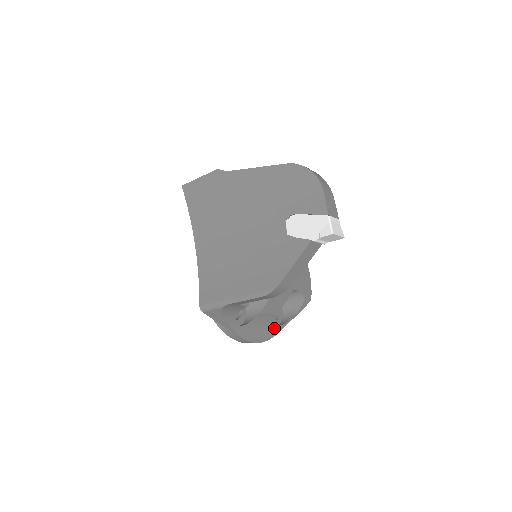
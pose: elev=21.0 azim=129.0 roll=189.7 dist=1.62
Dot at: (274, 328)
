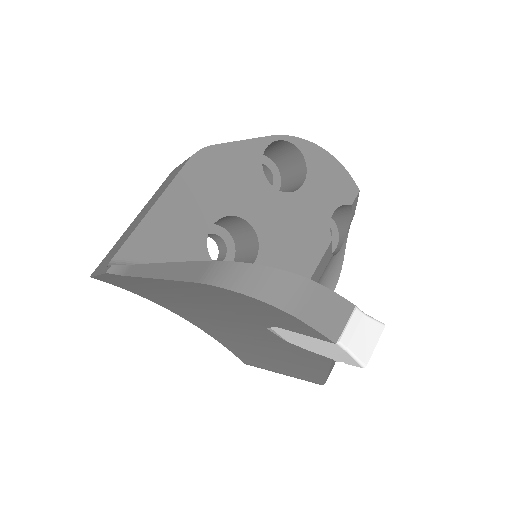
Dot at: (337, 259)
